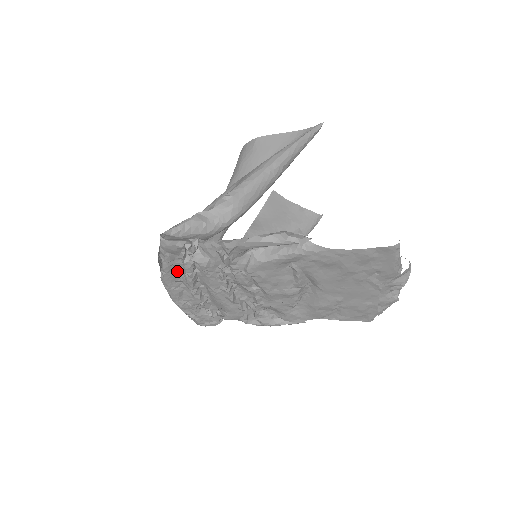
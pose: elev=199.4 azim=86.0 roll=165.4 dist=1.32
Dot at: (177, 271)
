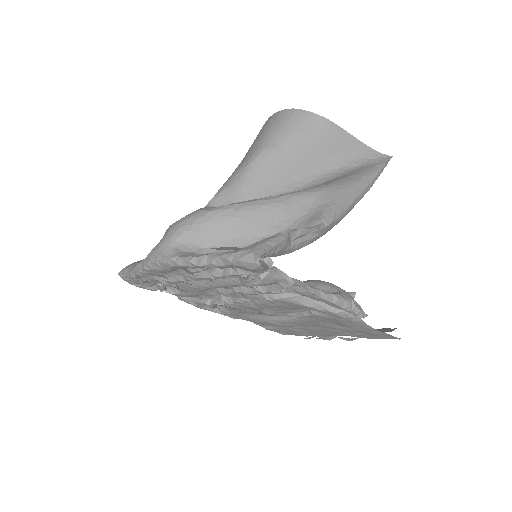
Dot at: occluded
